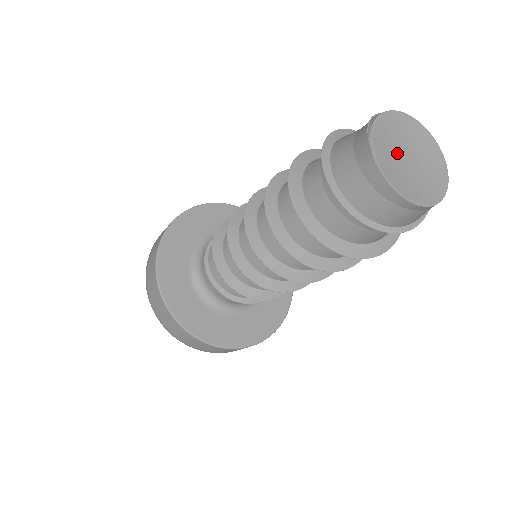
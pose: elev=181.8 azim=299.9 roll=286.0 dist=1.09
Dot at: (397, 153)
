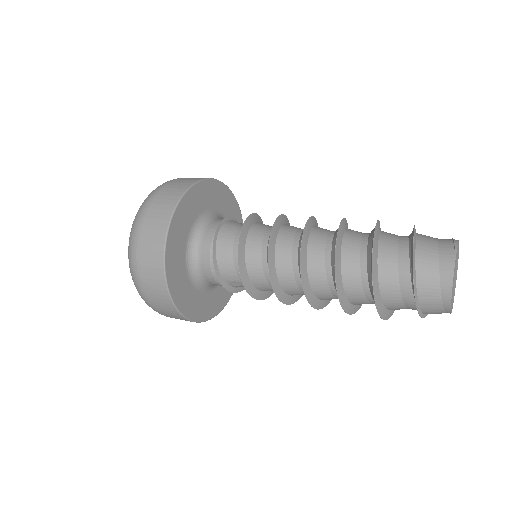
Dot at: occluded
